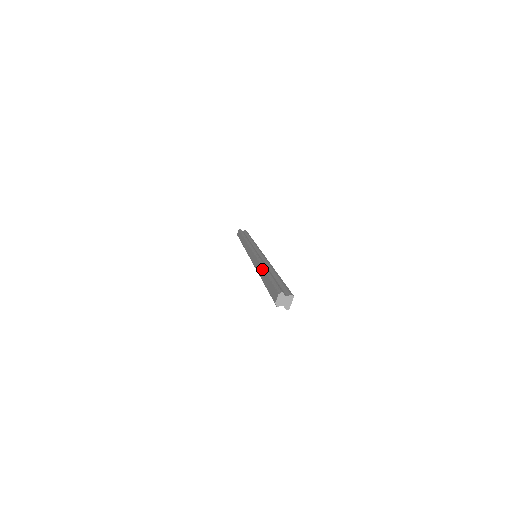
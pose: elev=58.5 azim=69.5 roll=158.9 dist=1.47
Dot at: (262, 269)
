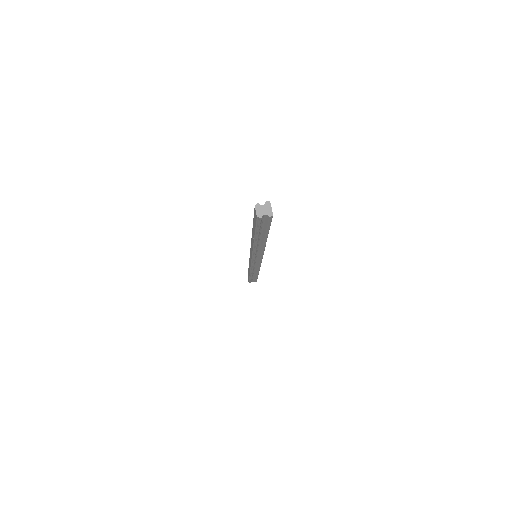
Dot at: occluded
